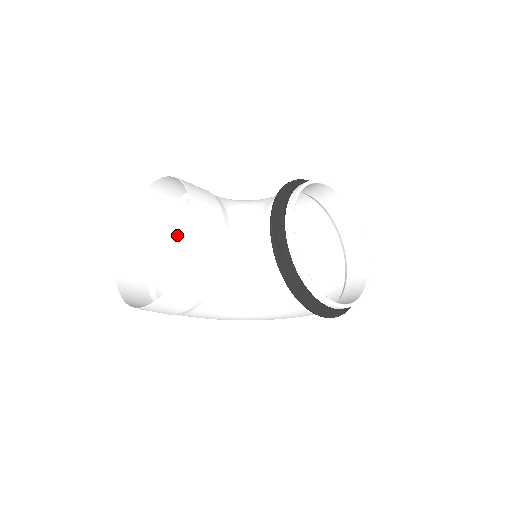
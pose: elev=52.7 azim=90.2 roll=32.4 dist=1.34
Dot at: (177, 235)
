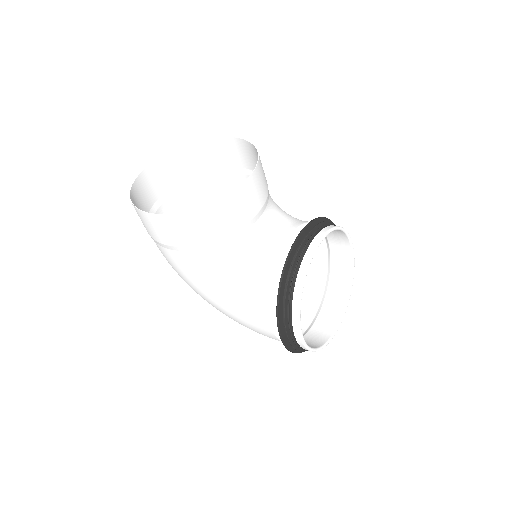
Dot at: (200, 195)
